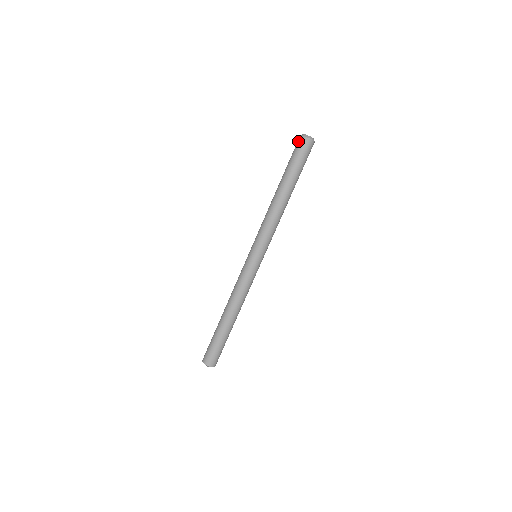
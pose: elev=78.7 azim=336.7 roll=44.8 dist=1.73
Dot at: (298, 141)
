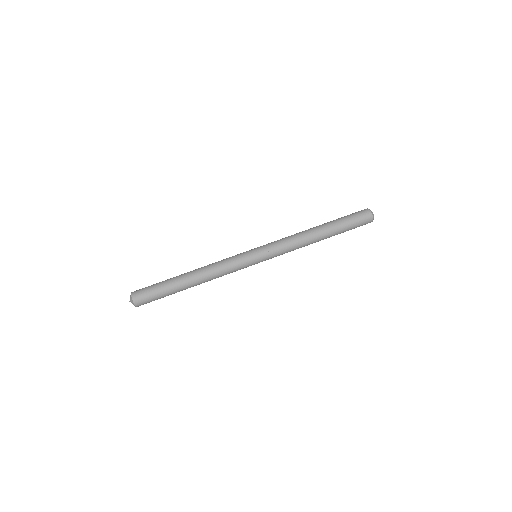
Dot at: (364, 211)
